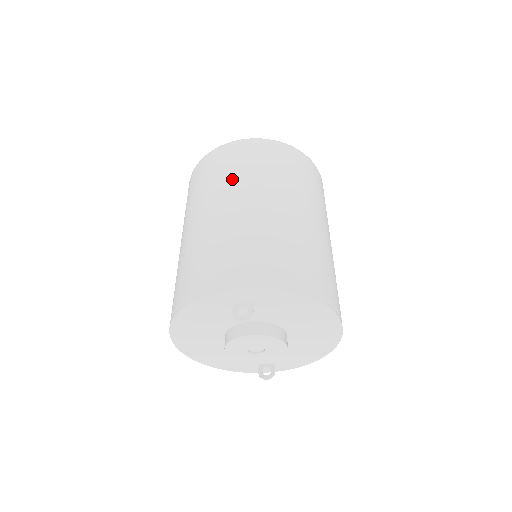
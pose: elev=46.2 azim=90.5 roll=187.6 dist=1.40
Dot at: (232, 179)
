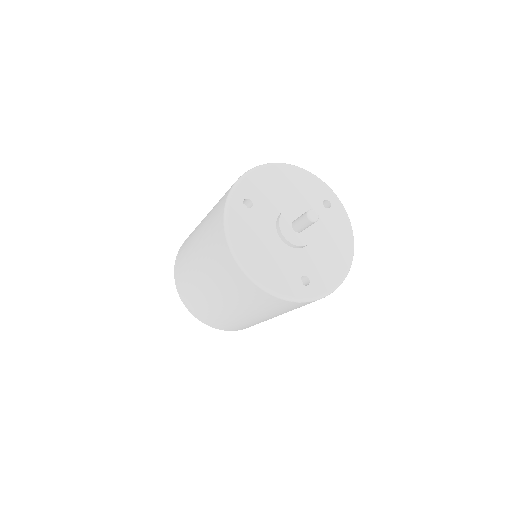
Dot at: (263, 313)
